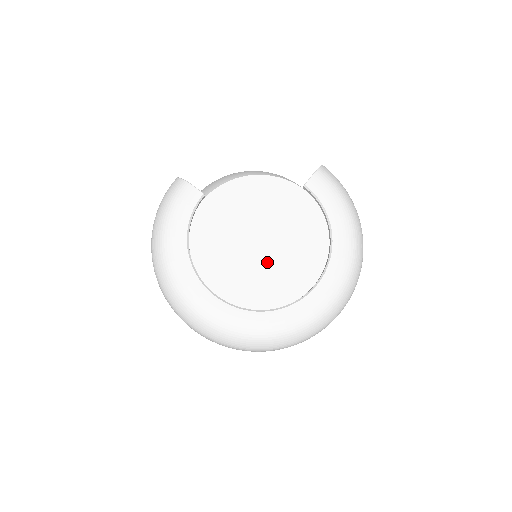
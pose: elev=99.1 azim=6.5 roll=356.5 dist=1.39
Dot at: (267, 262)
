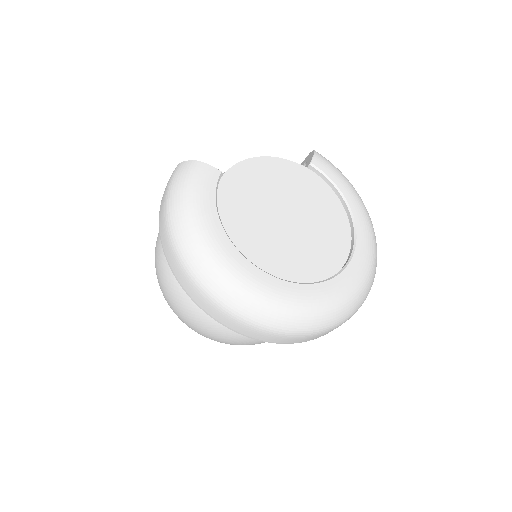
Dot at: (301, 236)
